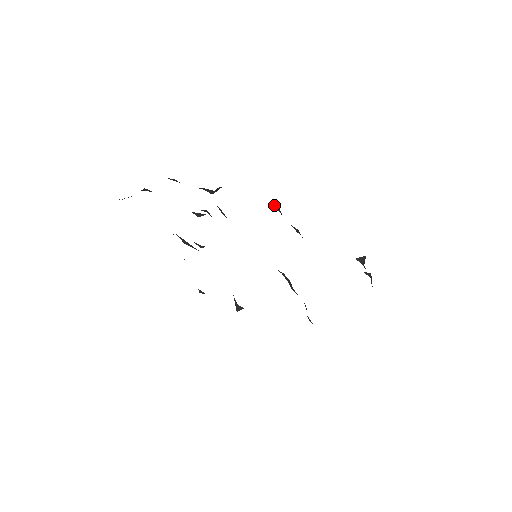
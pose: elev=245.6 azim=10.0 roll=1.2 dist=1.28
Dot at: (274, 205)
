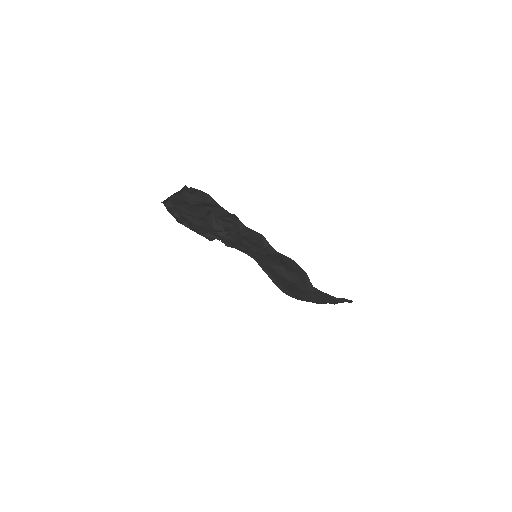
Dot at: occluded
